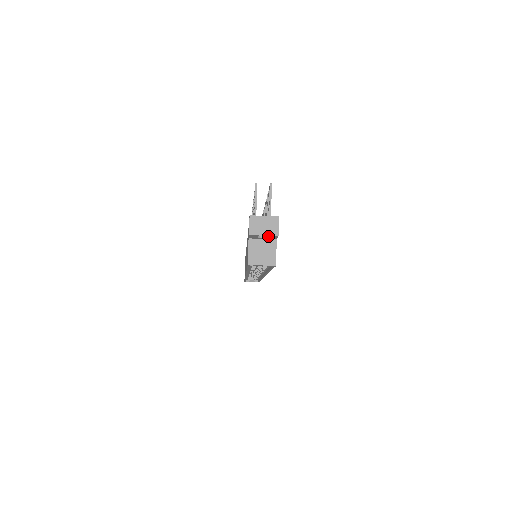
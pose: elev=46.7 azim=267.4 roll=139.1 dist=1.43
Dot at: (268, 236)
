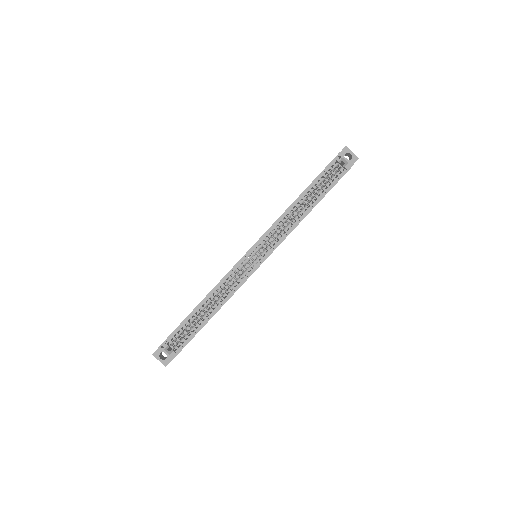
Dot at: (353, 156)
